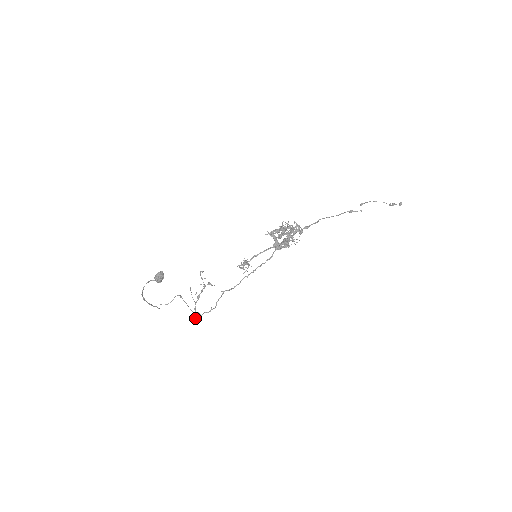
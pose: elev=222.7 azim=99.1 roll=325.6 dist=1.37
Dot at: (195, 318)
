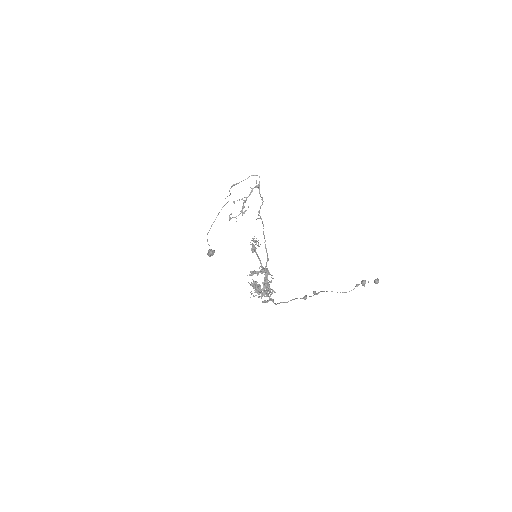
Dot at: occluded
